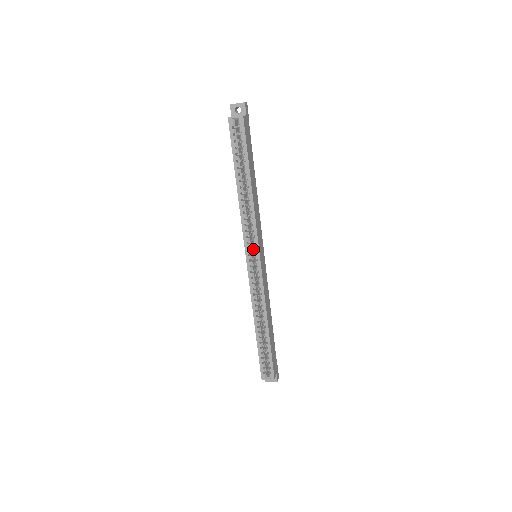
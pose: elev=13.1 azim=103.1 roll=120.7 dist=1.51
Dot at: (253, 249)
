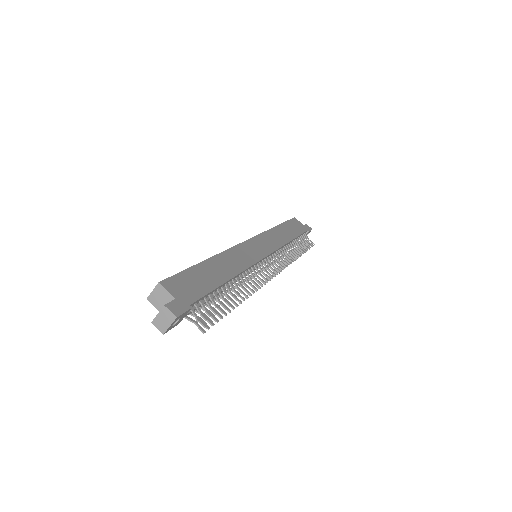
Dot at: occluded
